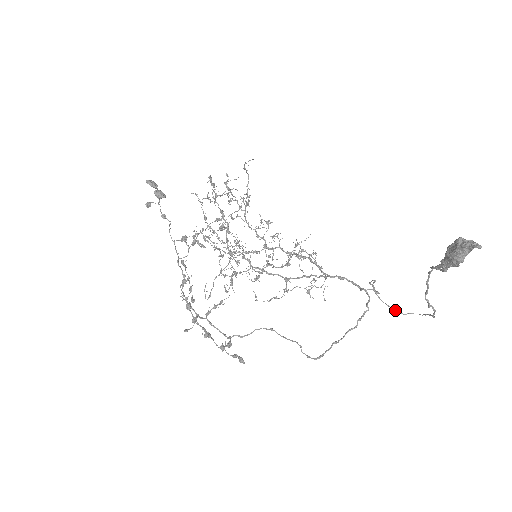
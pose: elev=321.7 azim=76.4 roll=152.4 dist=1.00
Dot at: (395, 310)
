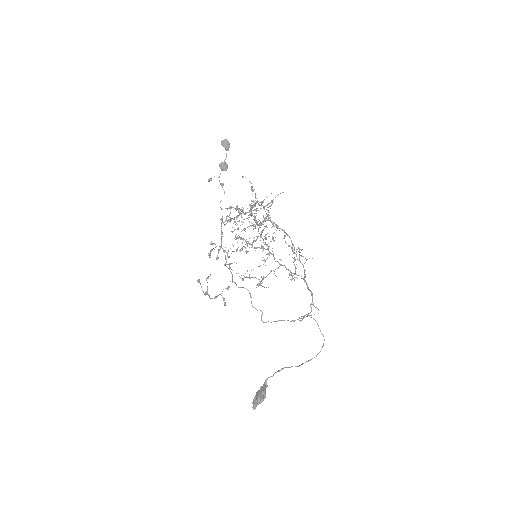
Dot at: (319, 328)
